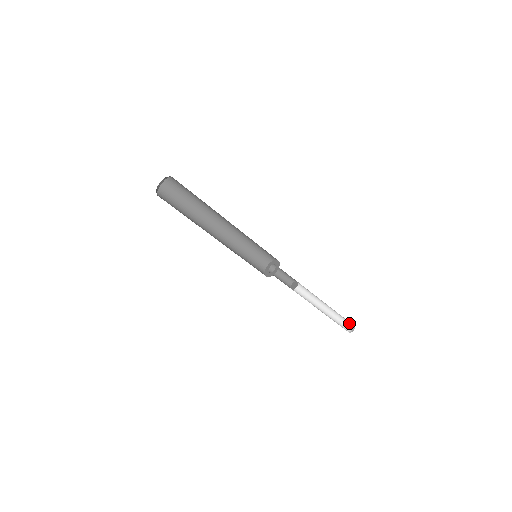
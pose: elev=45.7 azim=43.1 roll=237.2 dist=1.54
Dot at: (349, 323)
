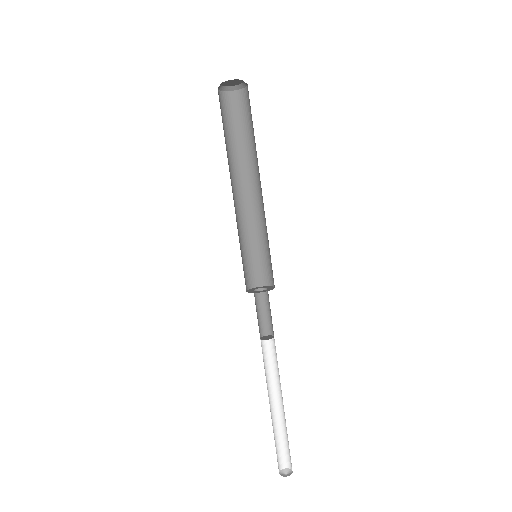
Dot at: (281, 463)
